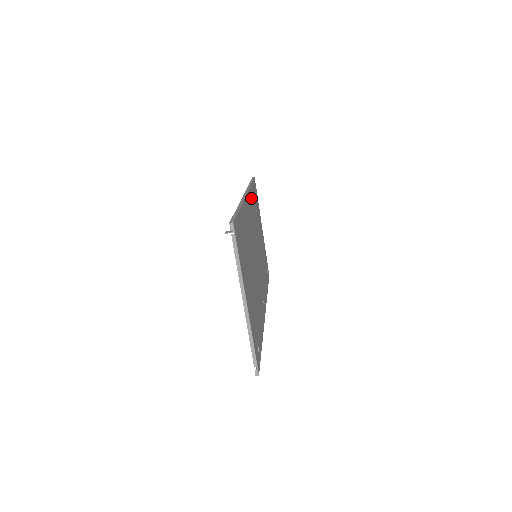
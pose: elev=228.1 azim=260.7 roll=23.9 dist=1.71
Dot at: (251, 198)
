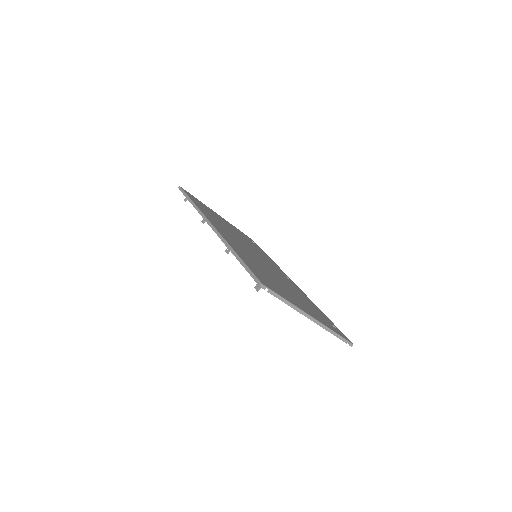
Dot at: occluded
